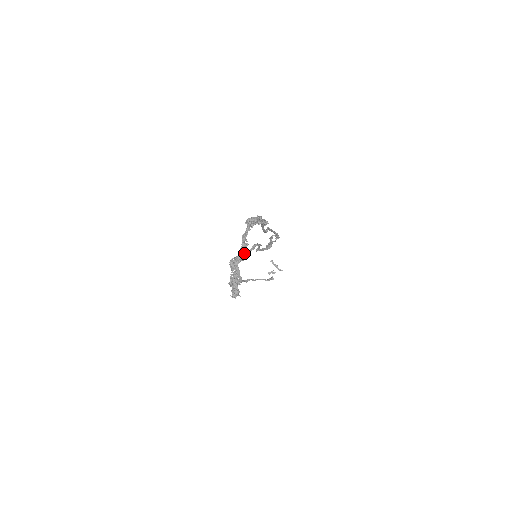
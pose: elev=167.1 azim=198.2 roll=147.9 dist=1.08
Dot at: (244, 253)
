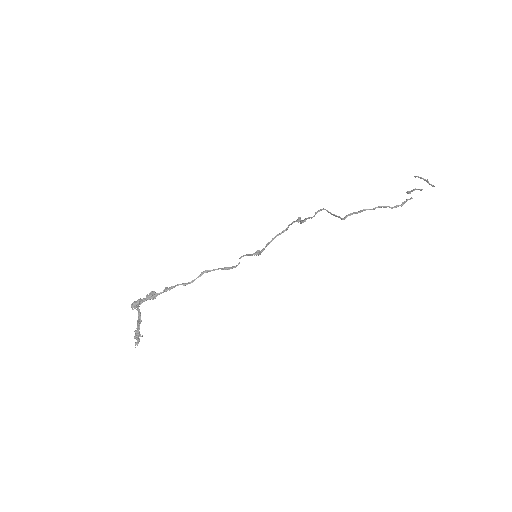
Dot at: (140, 320)
